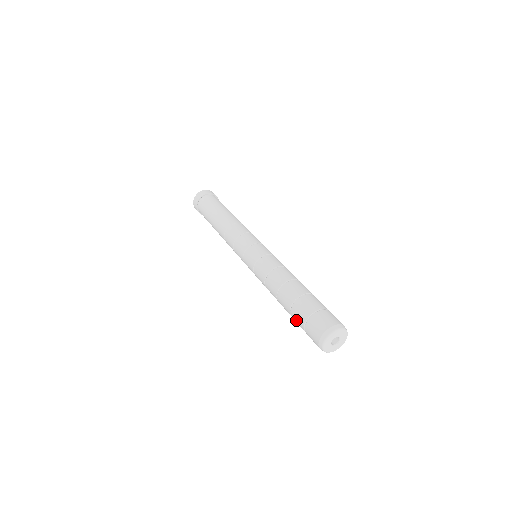
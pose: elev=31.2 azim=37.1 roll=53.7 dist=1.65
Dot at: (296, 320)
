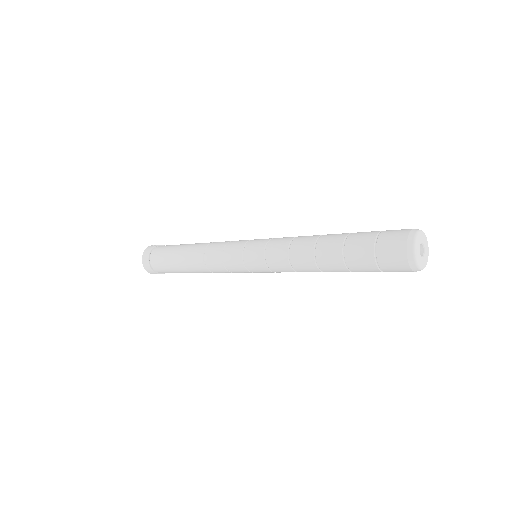
Dot at: (357, 246)
